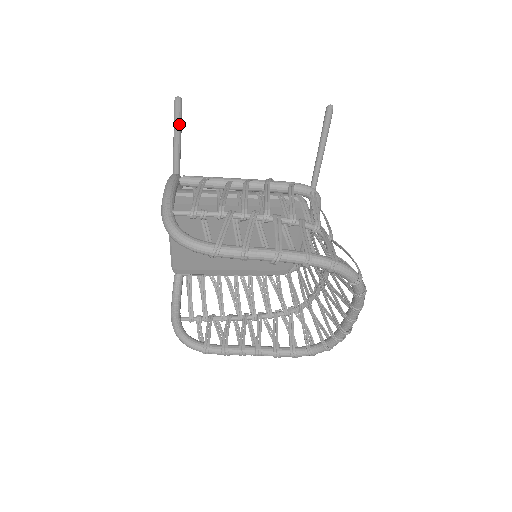
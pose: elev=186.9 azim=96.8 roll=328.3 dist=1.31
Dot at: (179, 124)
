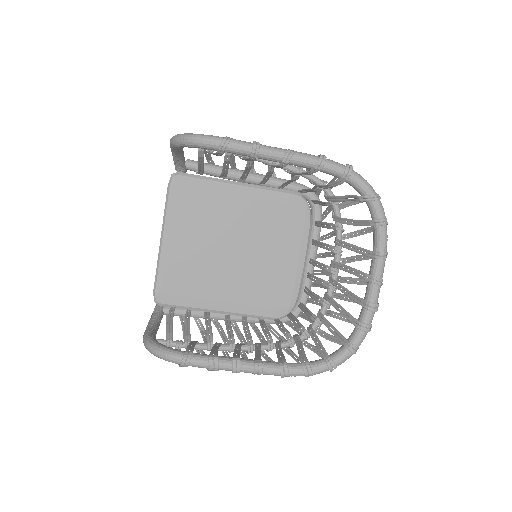
Dot at: occluded
